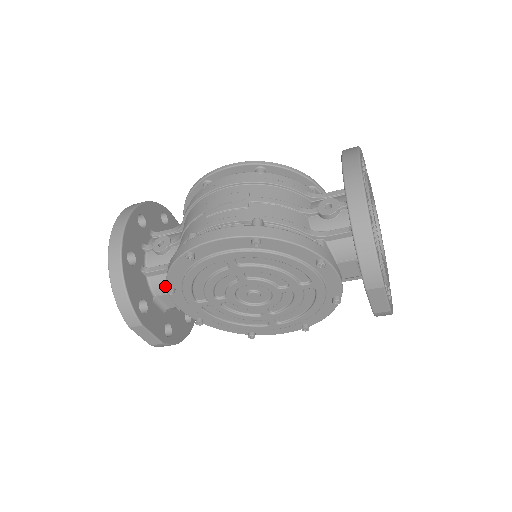
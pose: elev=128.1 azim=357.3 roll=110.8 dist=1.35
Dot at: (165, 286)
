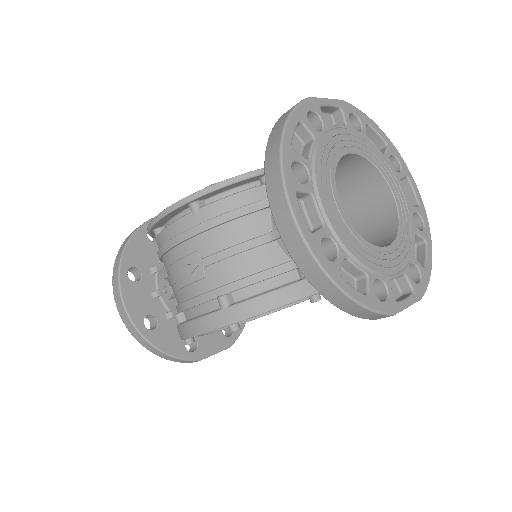
Dot at: occluded
